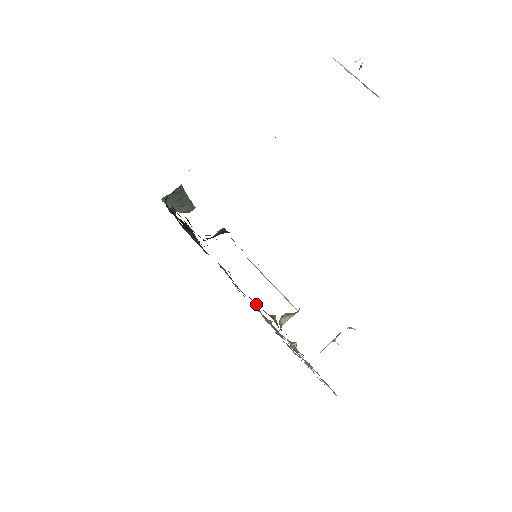
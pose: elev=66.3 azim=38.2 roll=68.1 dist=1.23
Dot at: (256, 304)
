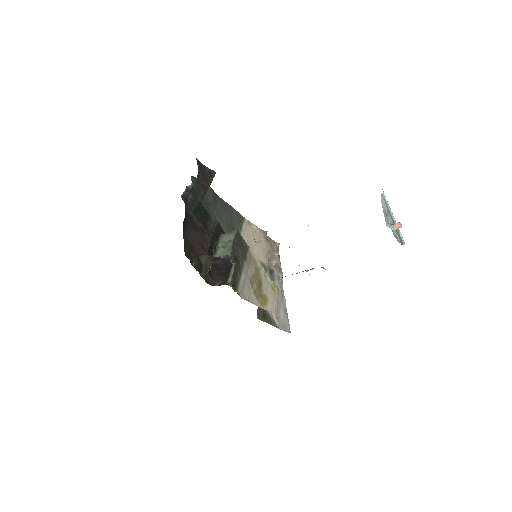
Dot at: occluded
